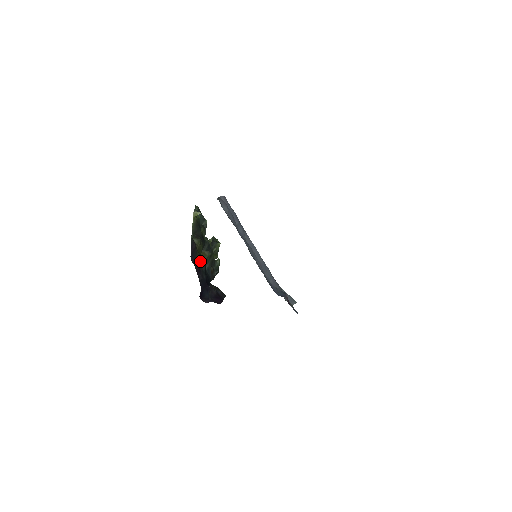
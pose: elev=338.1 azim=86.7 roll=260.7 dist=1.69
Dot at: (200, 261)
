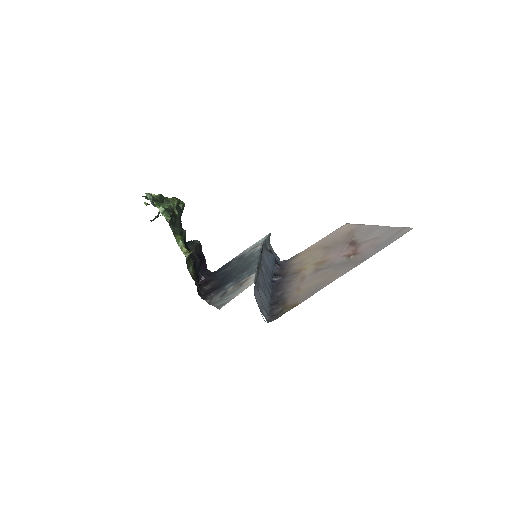
Dot at: occluded
